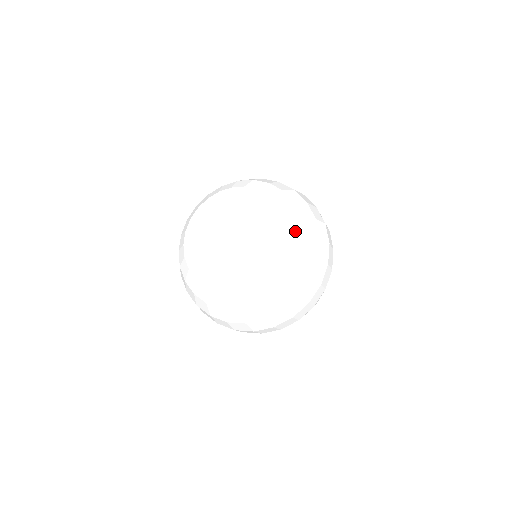
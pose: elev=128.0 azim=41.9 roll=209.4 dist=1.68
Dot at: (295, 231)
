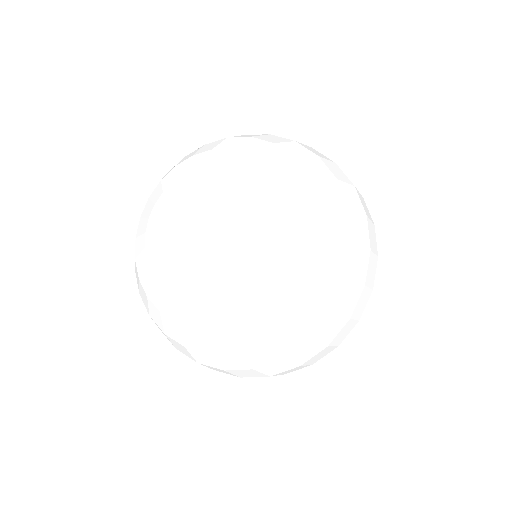
Dot at: (250, 330)
